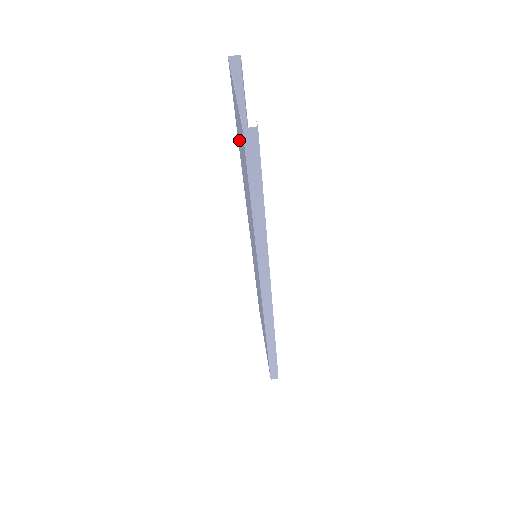
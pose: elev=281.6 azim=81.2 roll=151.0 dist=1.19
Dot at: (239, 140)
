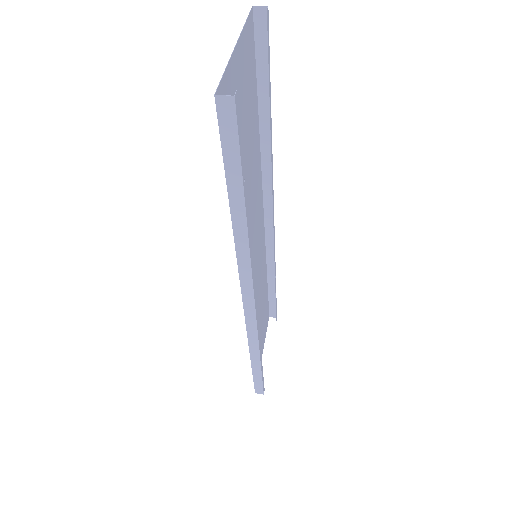
Dot at: (249, 114)
